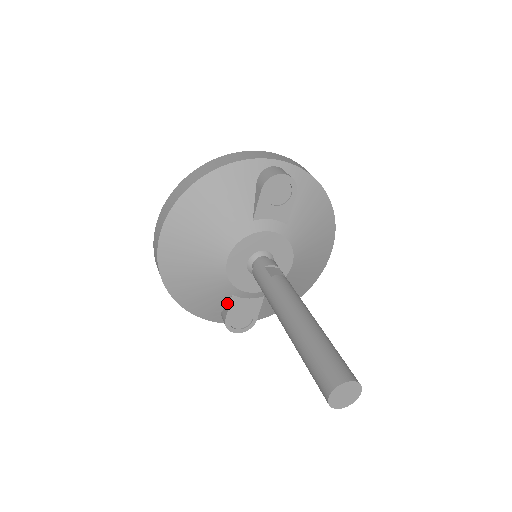
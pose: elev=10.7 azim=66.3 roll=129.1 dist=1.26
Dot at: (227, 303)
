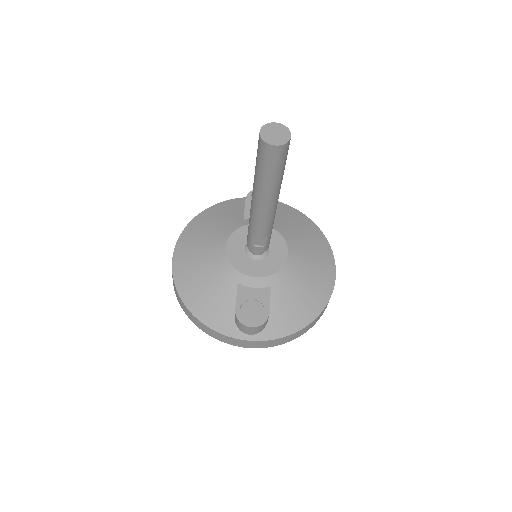
Dot at: (236, 298)
